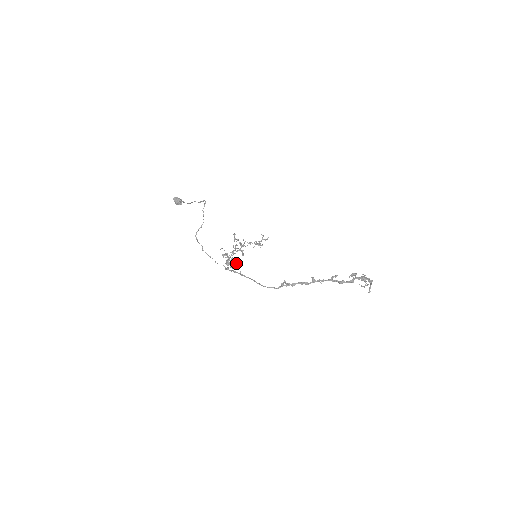
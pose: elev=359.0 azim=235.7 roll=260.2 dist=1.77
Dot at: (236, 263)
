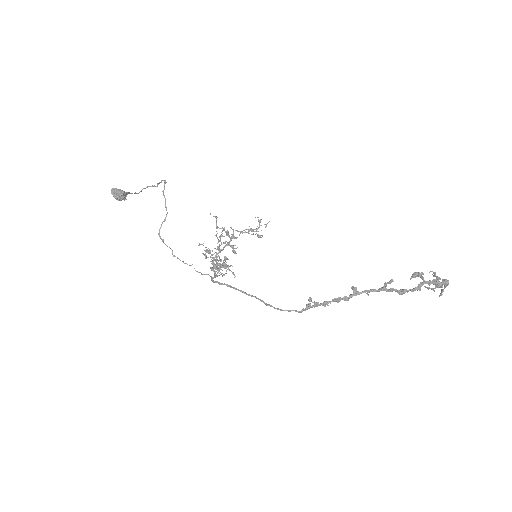
Dot at: occluded
